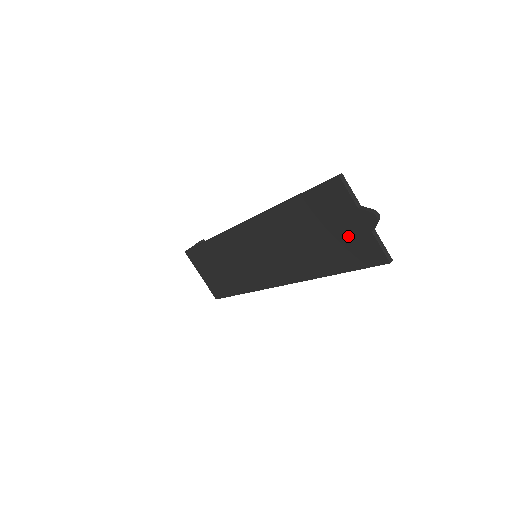
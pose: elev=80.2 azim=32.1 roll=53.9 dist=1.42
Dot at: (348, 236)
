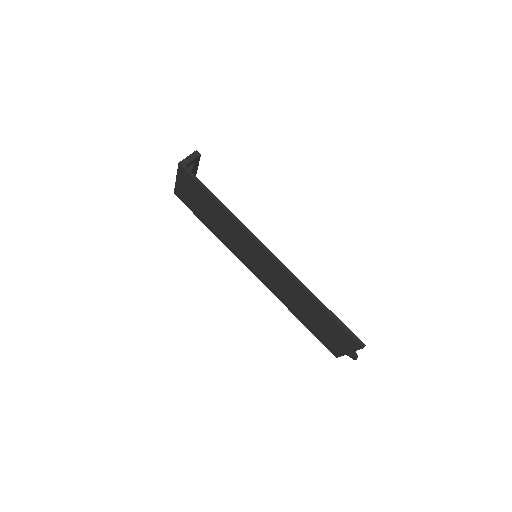
Dot at: (332, 340)
